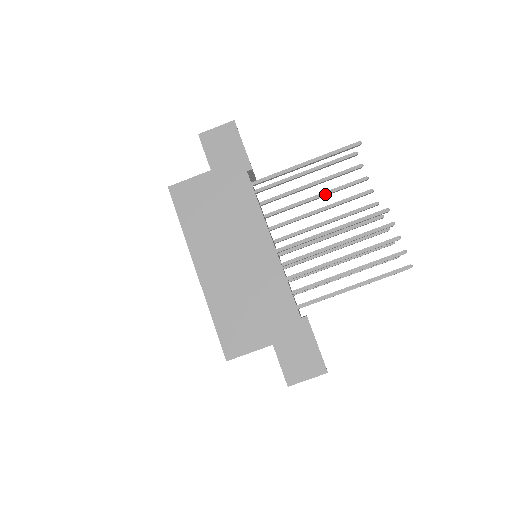
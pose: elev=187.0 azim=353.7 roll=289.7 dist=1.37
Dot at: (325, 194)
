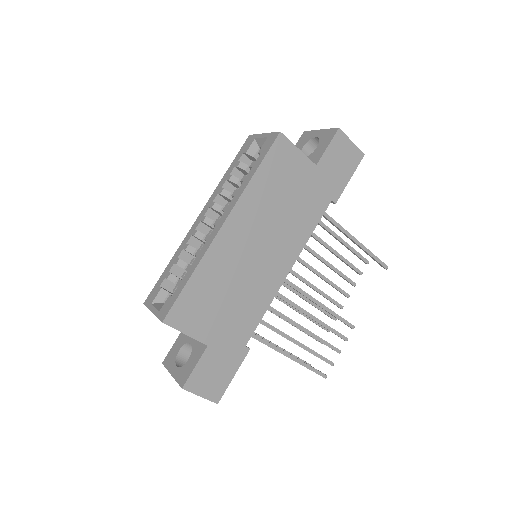
Dot at: (329, 265)
